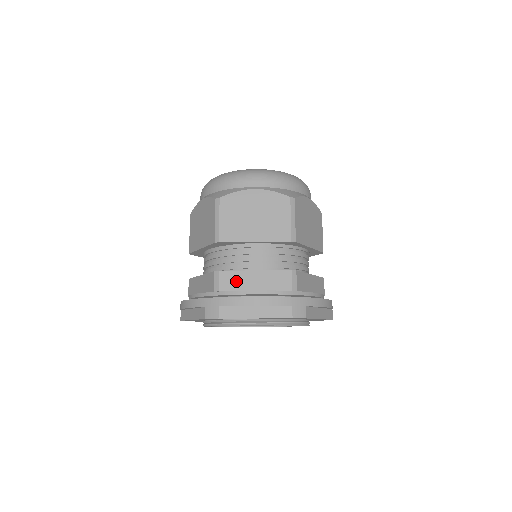
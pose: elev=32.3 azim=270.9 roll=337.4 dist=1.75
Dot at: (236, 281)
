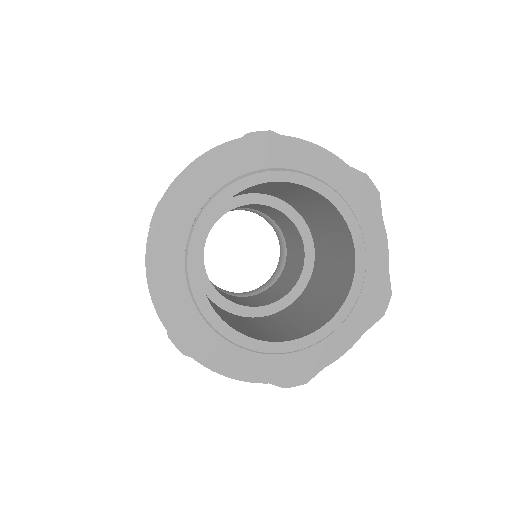
Dot at: occluded
